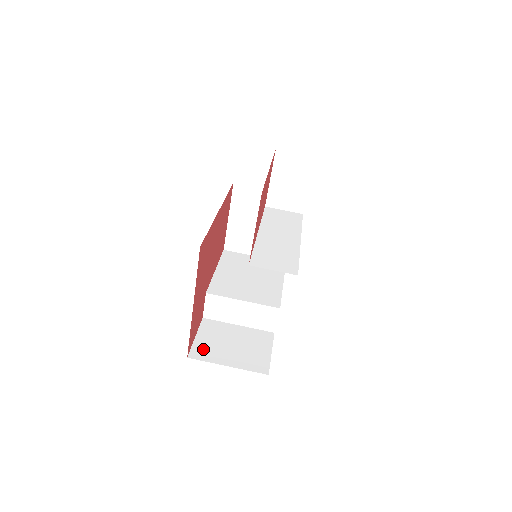
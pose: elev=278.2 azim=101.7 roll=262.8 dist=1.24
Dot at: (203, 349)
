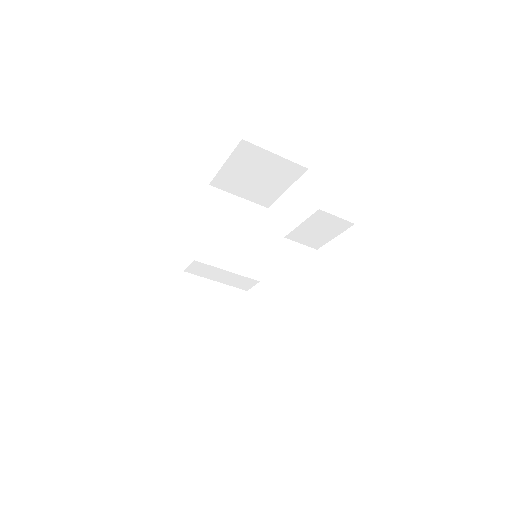
Dot at: (186, 315)
